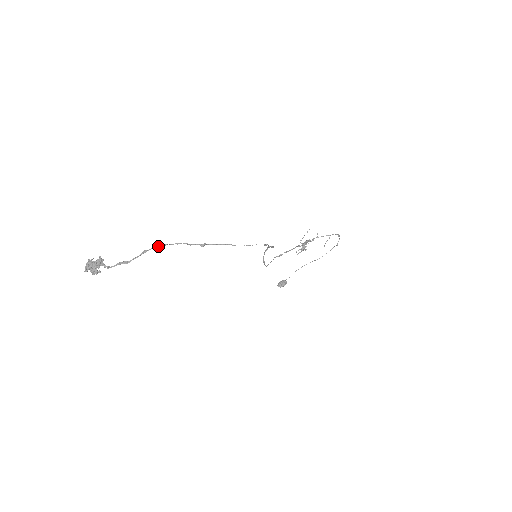
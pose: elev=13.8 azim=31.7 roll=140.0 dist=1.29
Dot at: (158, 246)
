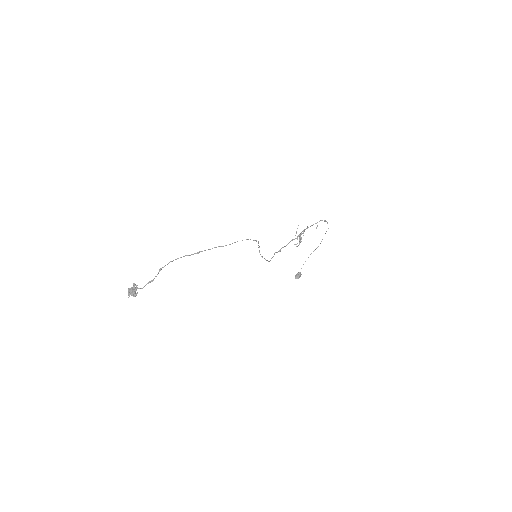
Dot at: (168, 263)
